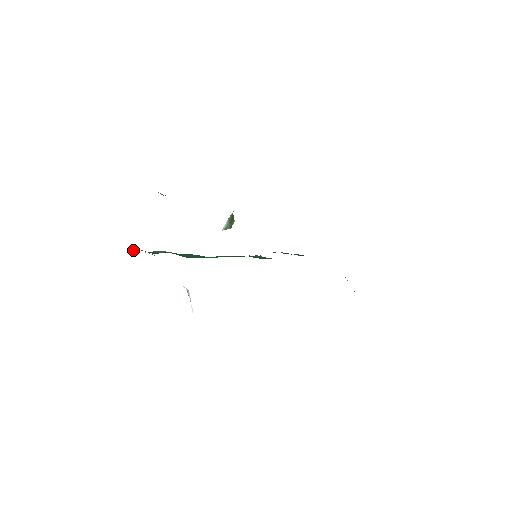
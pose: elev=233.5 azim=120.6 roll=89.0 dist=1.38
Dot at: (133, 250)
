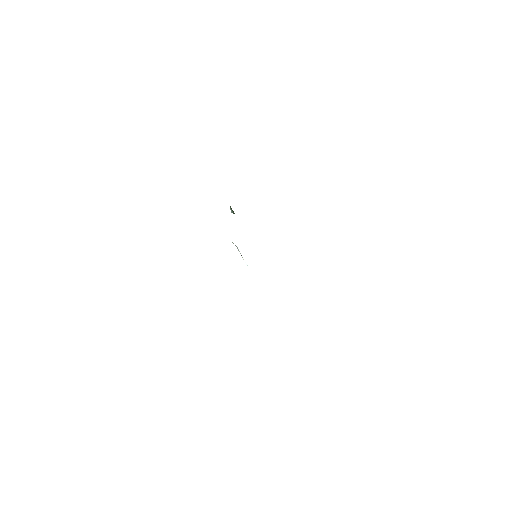
Dot at: occluded
